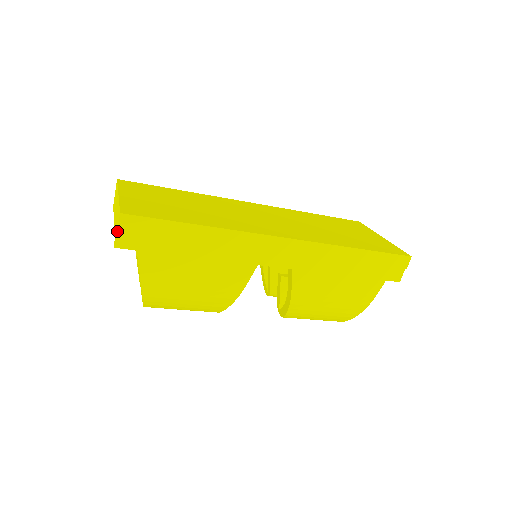
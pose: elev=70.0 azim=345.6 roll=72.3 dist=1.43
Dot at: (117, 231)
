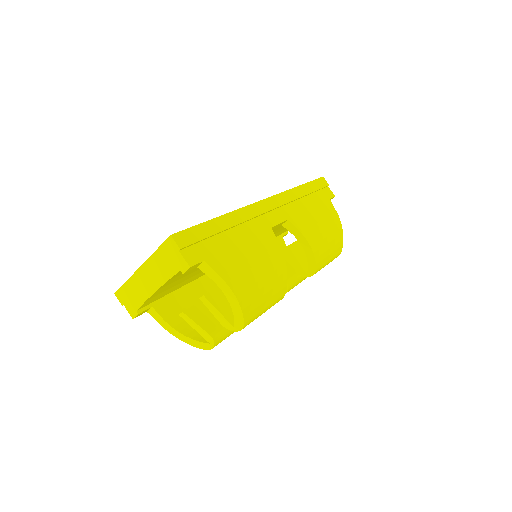
Dot at: (180, 253)
